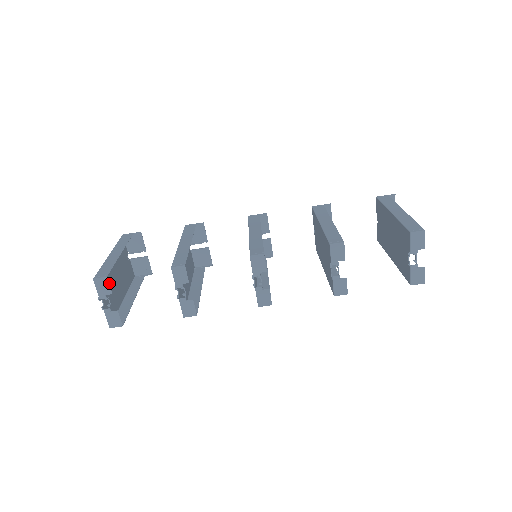
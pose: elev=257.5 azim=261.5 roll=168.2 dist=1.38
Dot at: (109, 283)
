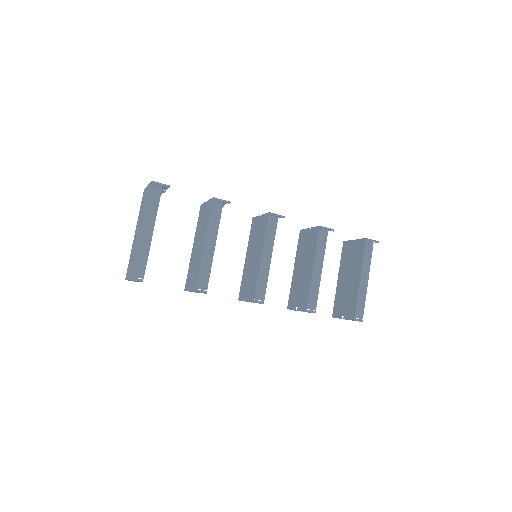
Dot at: (134, 251)
